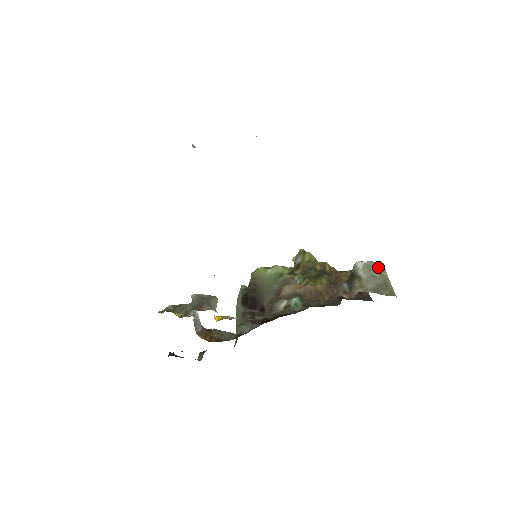
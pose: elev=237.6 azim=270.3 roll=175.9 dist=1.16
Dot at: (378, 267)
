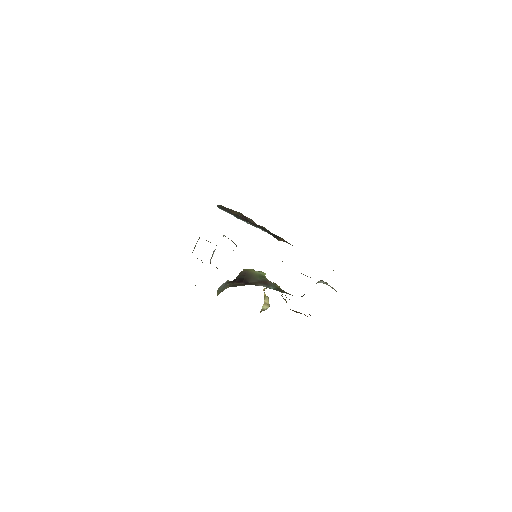
Dot at: (332, 288)
